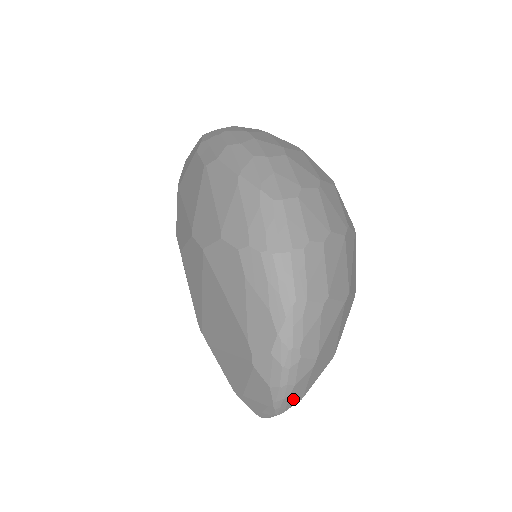
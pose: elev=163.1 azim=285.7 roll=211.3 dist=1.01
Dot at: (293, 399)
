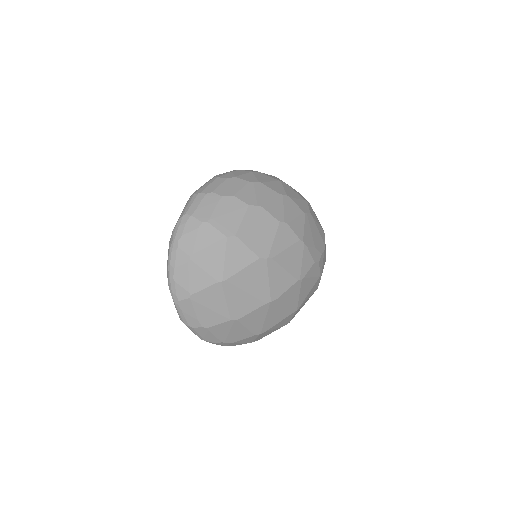
Dot at: (179, 287)
